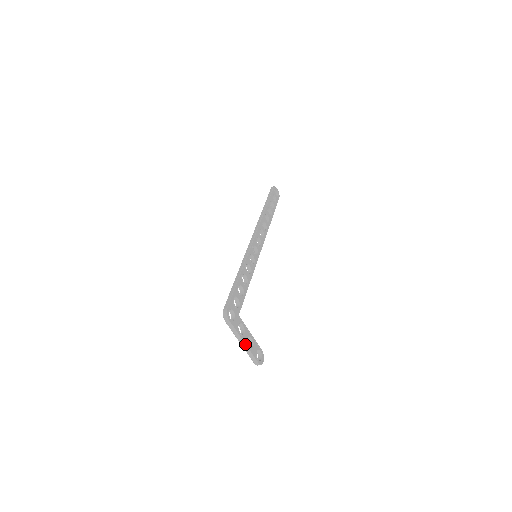
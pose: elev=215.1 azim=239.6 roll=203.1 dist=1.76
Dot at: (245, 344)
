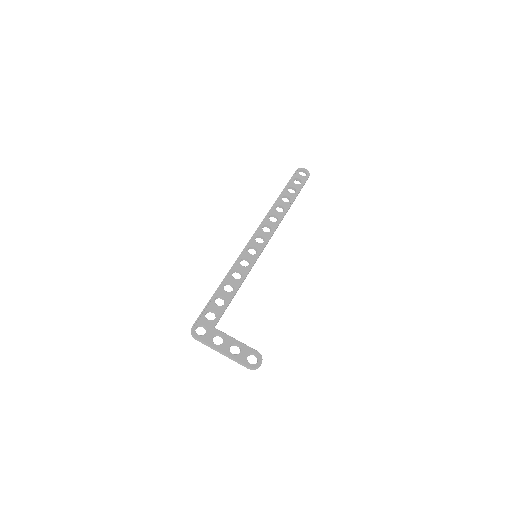
Dot at: (224, 353)
